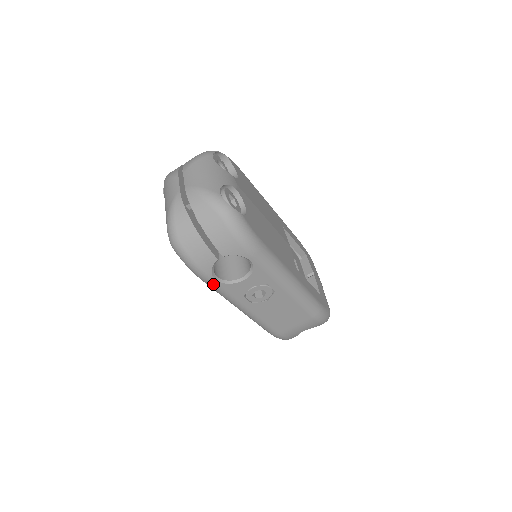
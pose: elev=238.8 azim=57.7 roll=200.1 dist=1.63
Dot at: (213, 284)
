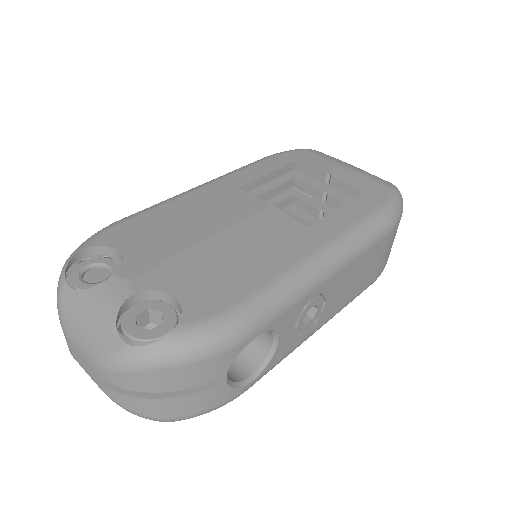
Dot at: occluded
